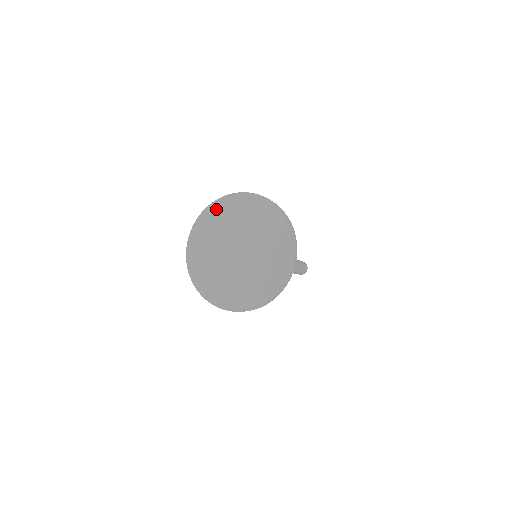
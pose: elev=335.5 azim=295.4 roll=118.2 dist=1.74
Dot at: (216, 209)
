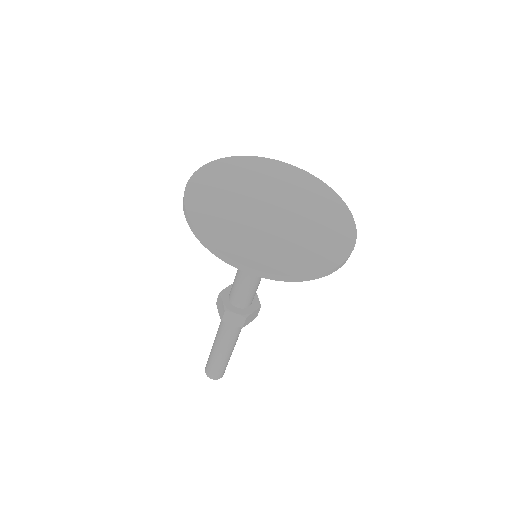
Dot at: (211, 172)
